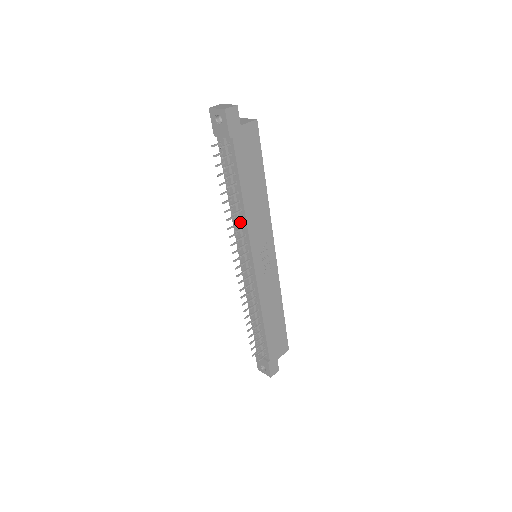
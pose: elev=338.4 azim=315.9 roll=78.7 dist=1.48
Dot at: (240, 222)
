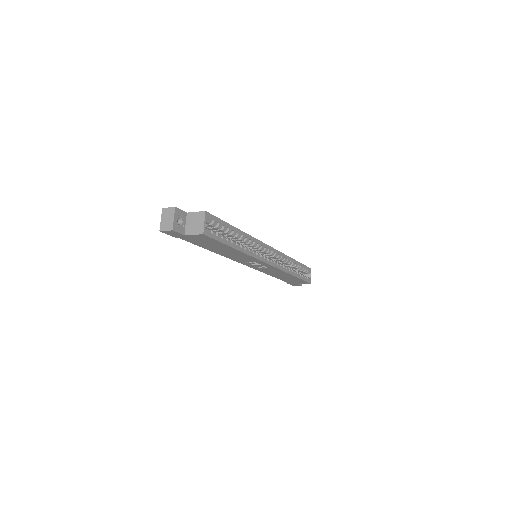
Dot at: occluded
